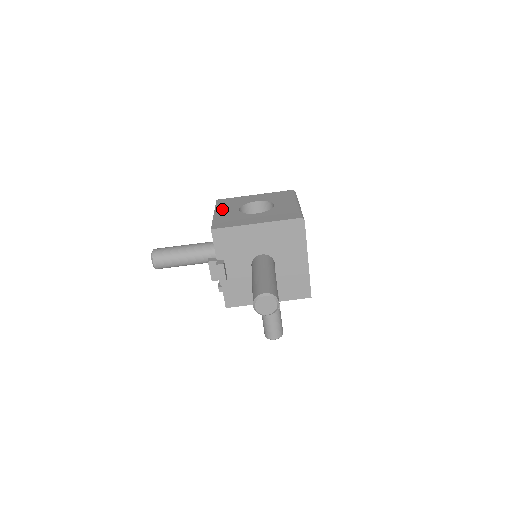
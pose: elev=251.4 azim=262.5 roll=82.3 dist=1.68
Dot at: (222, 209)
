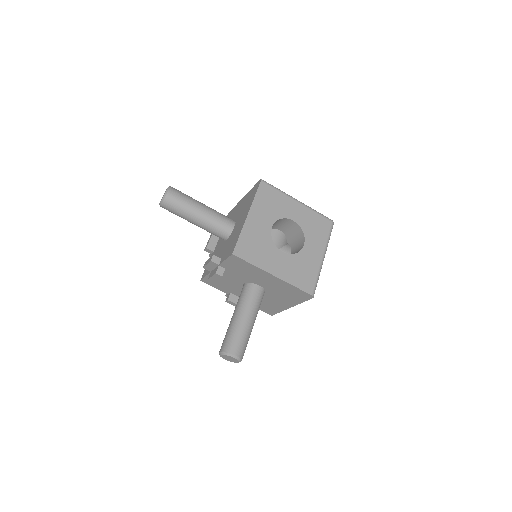
Dot at: (258, 212)
